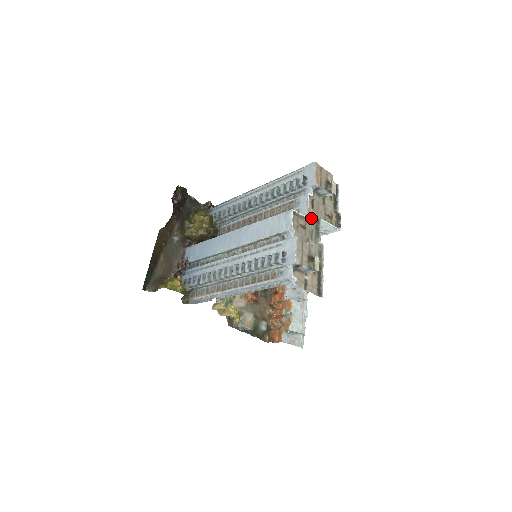
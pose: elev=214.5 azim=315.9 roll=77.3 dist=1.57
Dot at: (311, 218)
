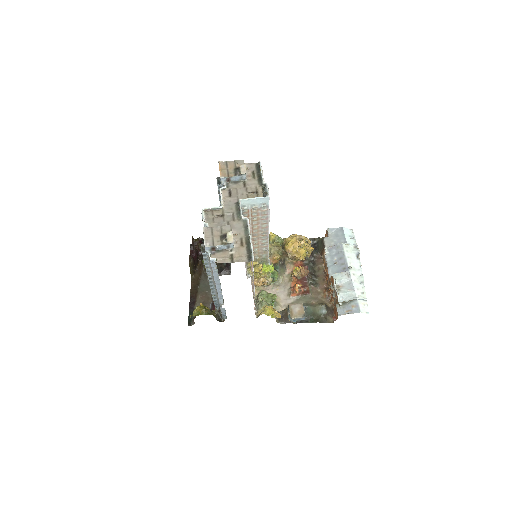
Dot at: (230, 205)
